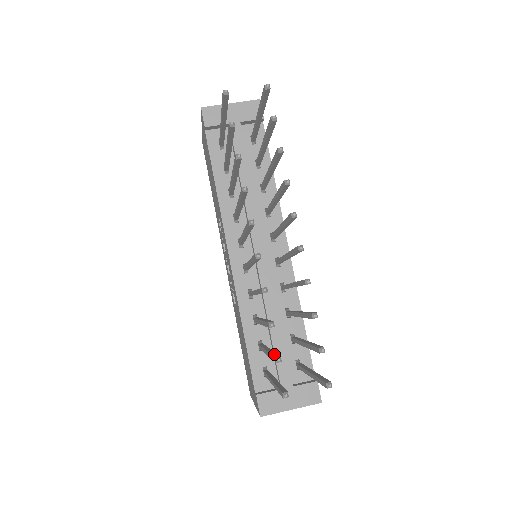
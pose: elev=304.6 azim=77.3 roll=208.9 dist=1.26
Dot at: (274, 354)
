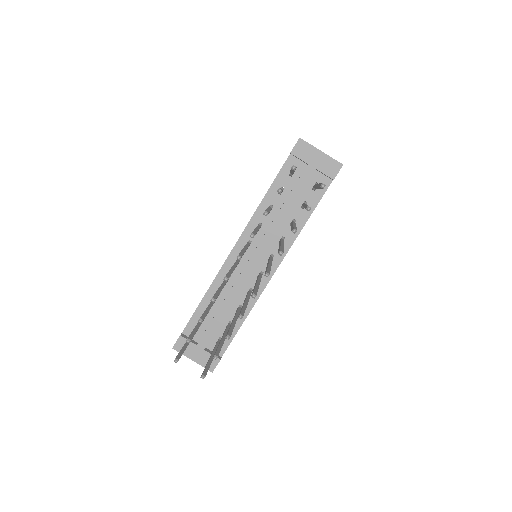
Dot at: (192, 334)
